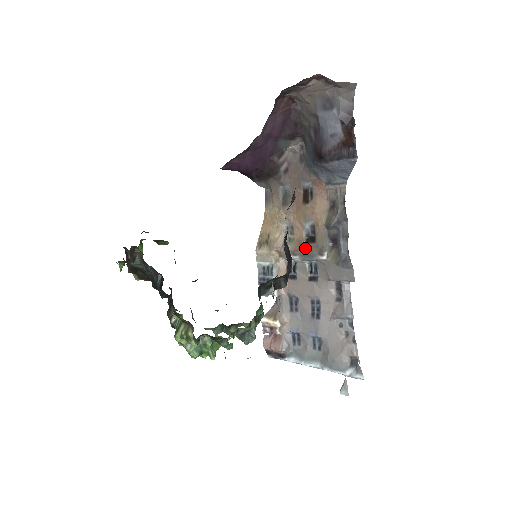
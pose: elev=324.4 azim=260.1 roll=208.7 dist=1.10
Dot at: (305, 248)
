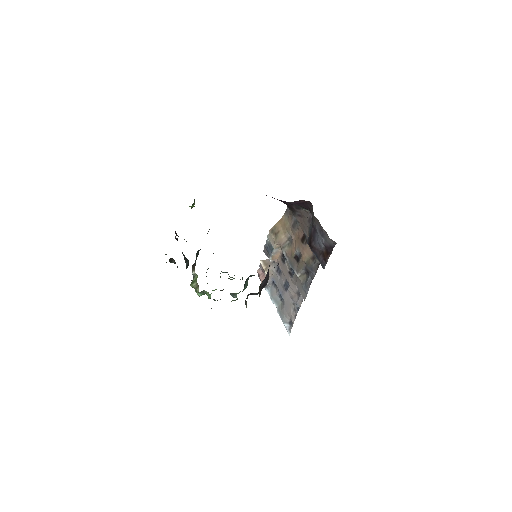
Dot at: (292, 259)
